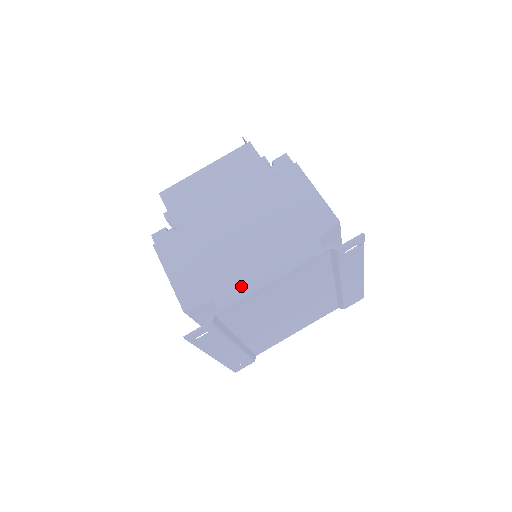
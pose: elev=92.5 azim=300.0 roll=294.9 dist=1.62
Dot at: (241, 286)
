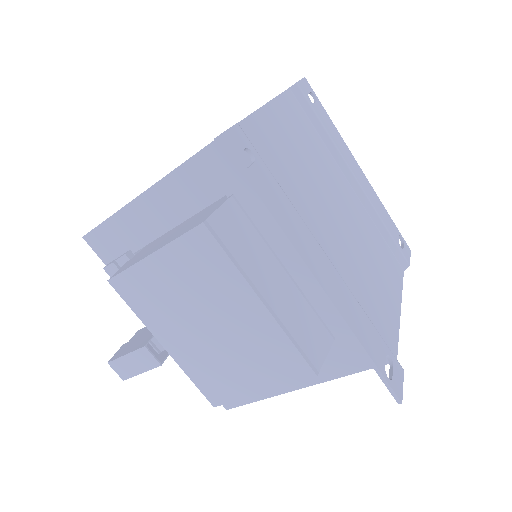
Dot at: occluded
